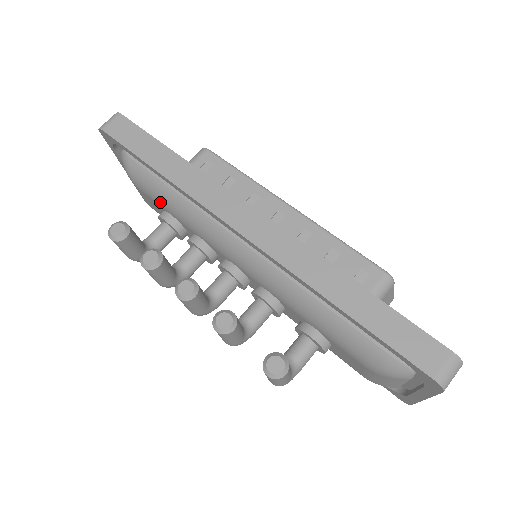
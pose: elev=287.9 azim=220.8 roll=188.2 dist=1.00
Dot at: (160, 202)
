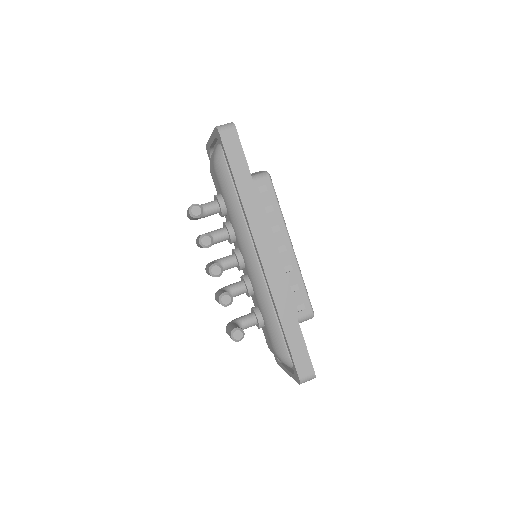
Dot at: (224, 194)
